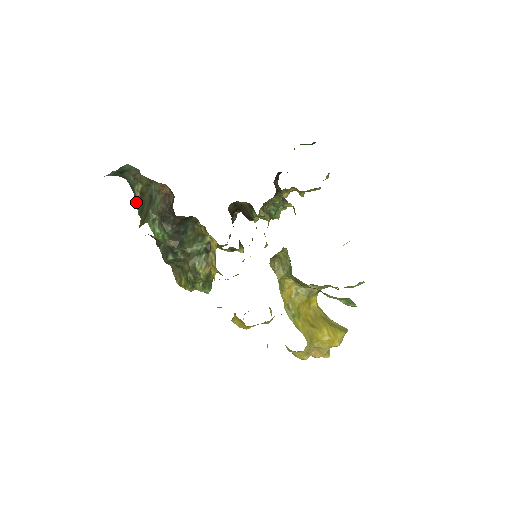
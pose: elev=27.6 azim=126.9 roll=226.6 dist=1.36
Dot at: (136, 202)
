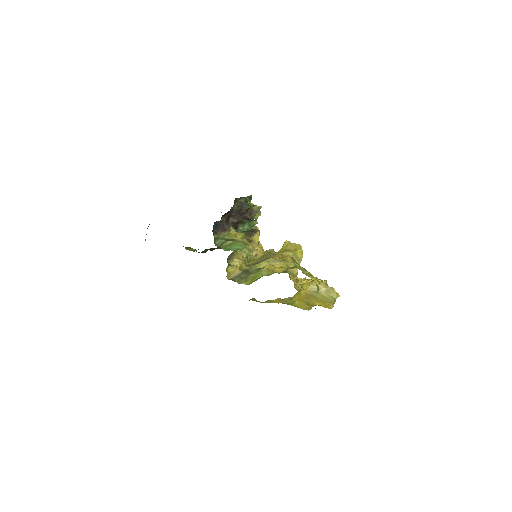
Dot at: occluded
